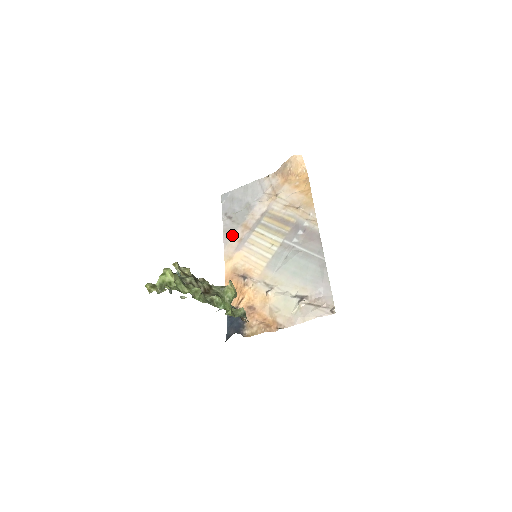
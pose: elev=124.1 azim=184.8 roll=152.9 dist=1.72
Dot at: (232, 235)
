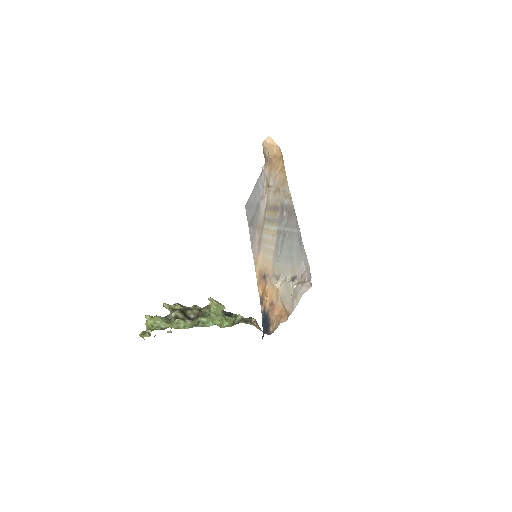
Dot at: (254, 240)
